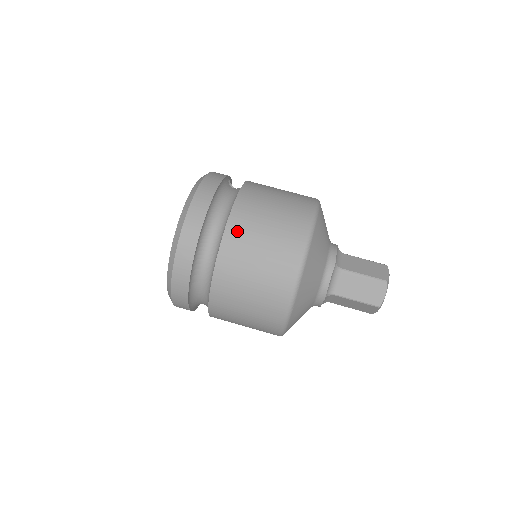
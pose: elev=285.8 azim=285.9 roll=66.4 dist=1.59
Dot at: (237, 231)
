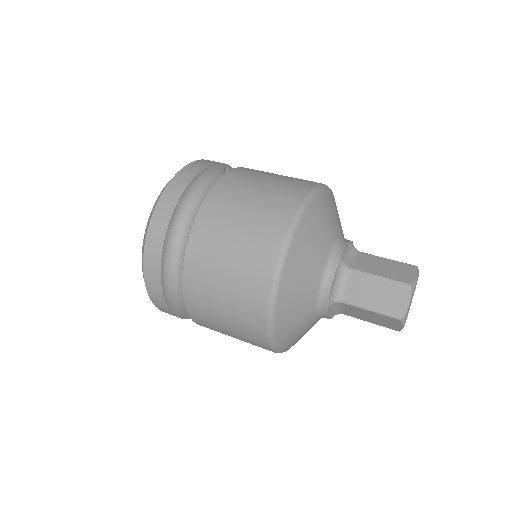
Dot at: (209, 217)
